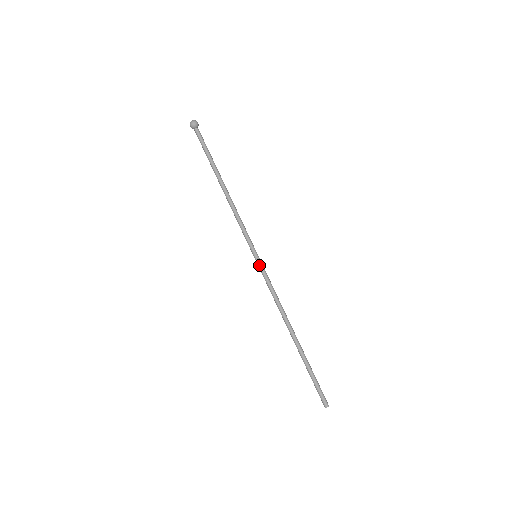
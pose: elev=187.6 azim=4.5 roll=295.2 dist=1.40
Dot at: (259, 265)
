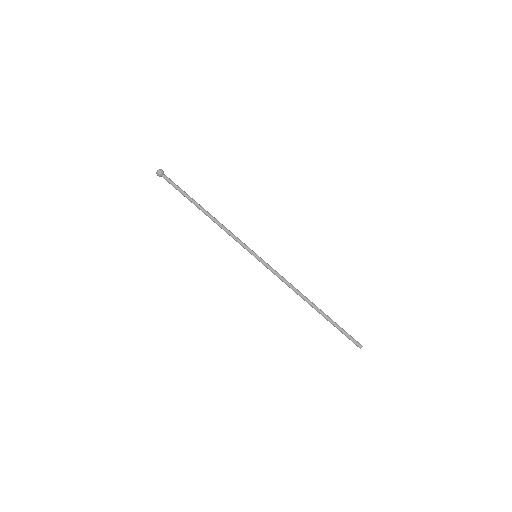
Dot at: (261, 262)
